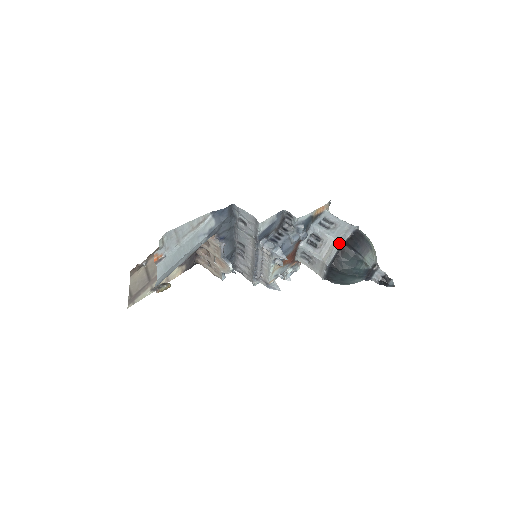
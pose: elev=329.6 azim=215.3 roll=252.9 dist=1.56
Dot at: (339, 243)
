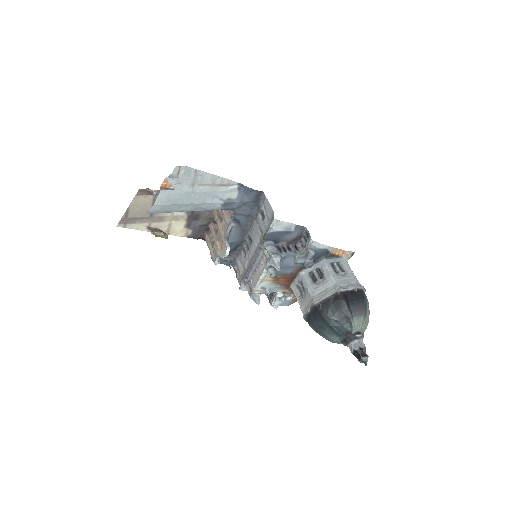
Dot at: (337, 289)
